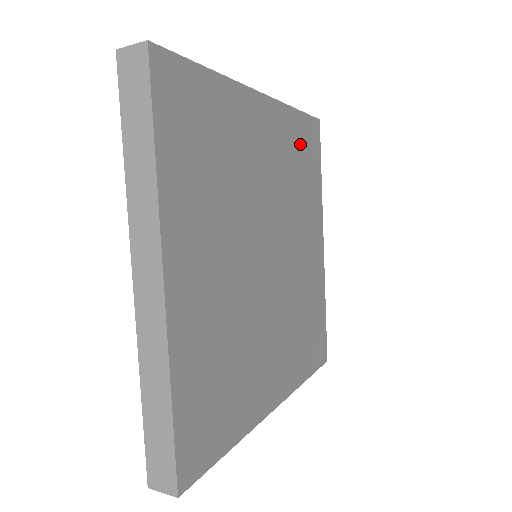
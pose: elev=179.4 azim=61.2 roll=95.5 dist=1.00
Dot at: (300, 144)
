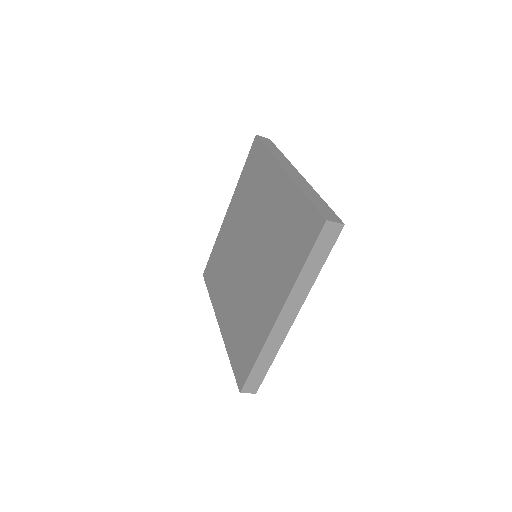
Dot at: occluded
